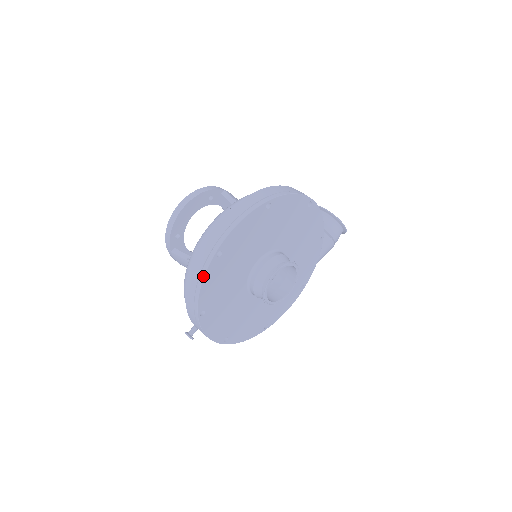
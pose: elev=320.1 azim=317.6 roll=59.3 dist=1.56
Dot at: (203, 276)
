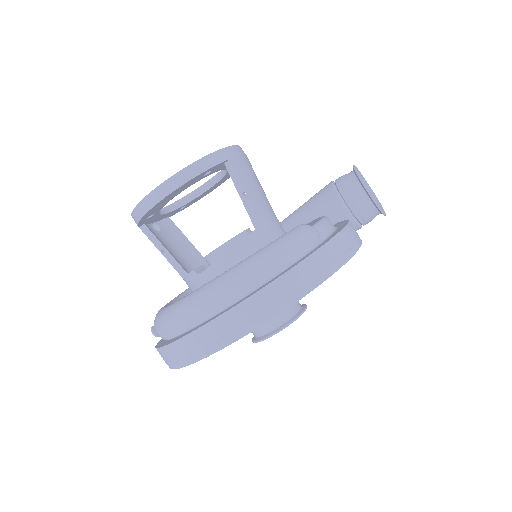
Dot at: (182, 366)
